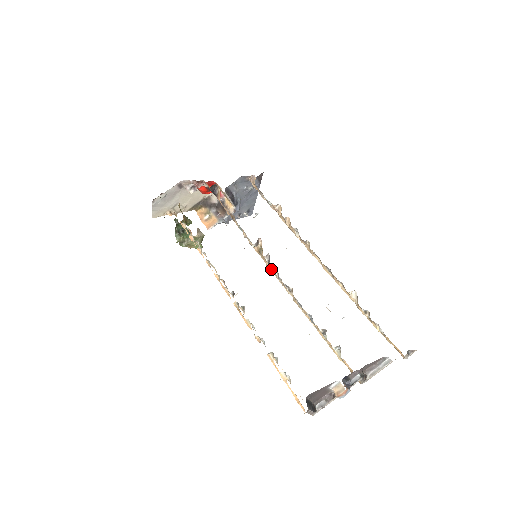
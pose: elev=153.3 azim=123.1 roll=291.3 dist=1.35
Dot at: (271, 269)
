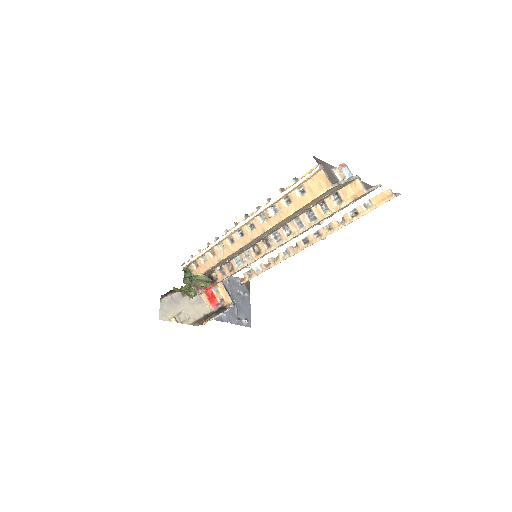
Dot at: (270, 248)
